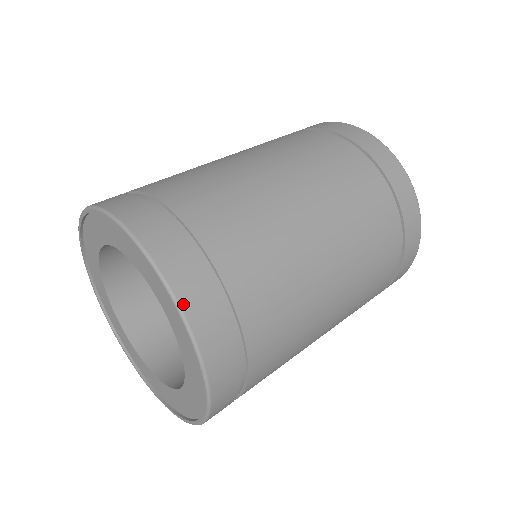
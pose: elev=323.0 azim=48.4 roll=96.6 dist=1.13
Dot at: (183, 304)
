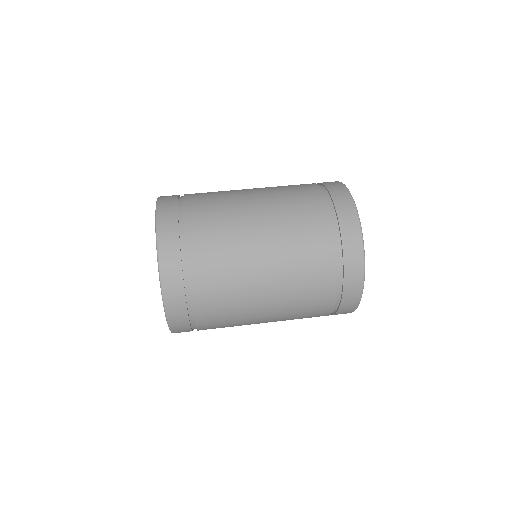
Dot at: (168, 311)
